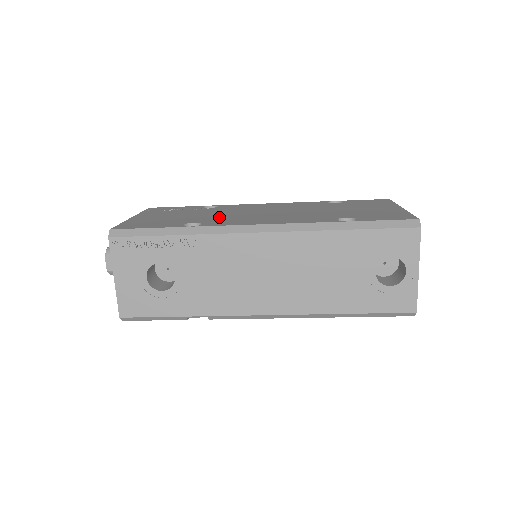
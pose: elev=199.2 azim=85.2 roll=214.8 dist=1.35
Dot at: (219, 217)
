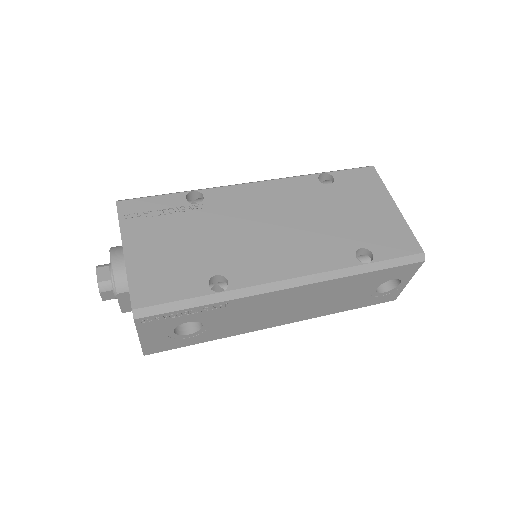
Dot at: (232, 250)
